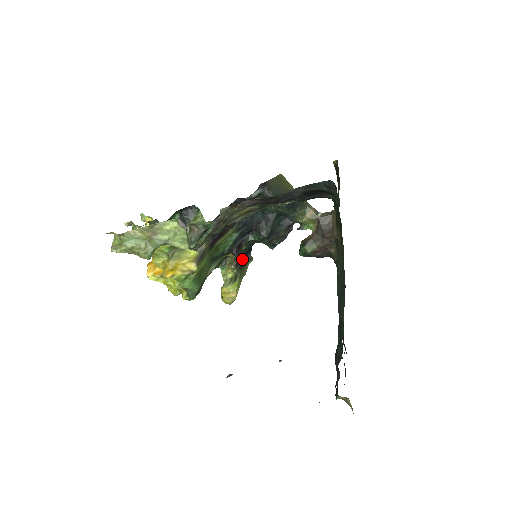
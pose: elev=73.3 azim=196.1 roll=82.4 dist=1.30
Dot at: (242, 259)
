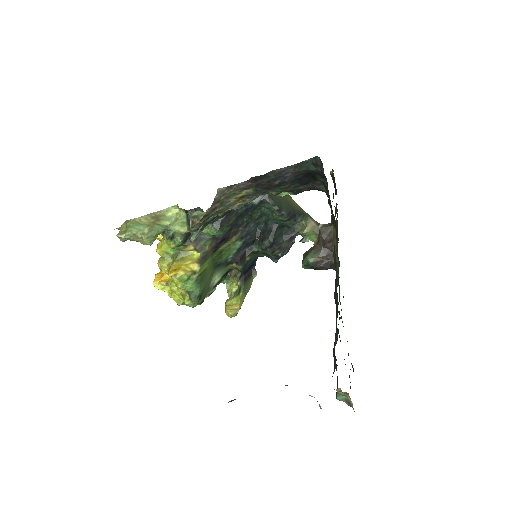
Dot at: (246, 272)
